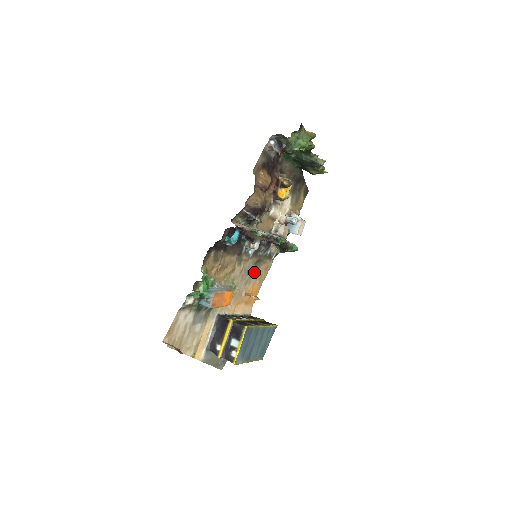
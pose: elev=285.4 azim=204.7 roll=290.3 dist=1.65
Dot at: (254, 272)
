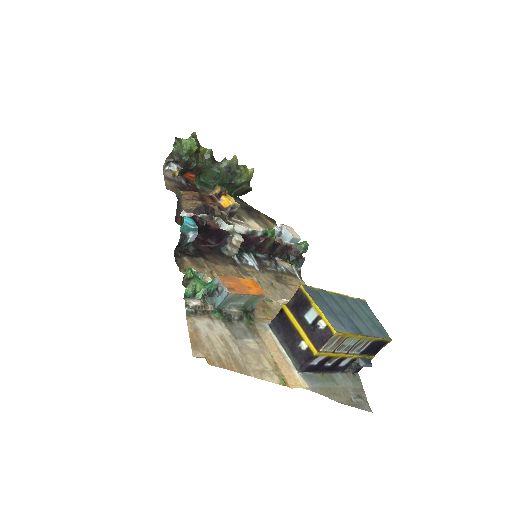
Dot at: (284, 288)
